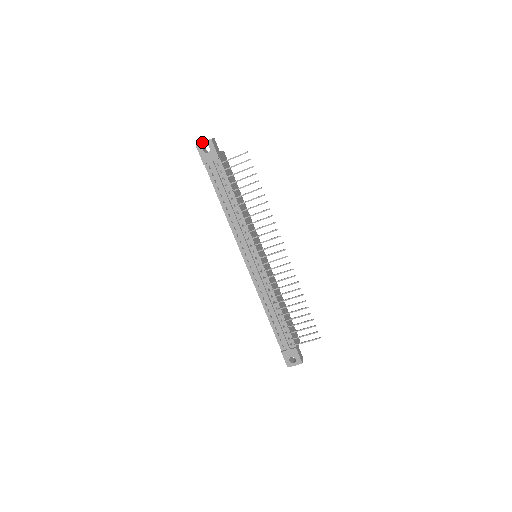
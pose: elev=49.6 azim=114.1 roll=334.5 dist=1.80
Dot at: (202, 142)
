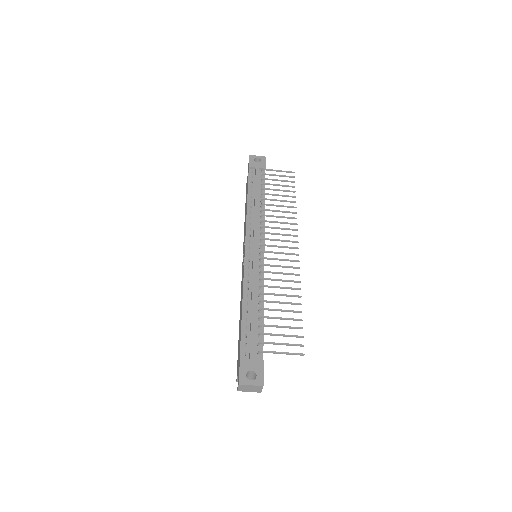
Dot at: occluded
